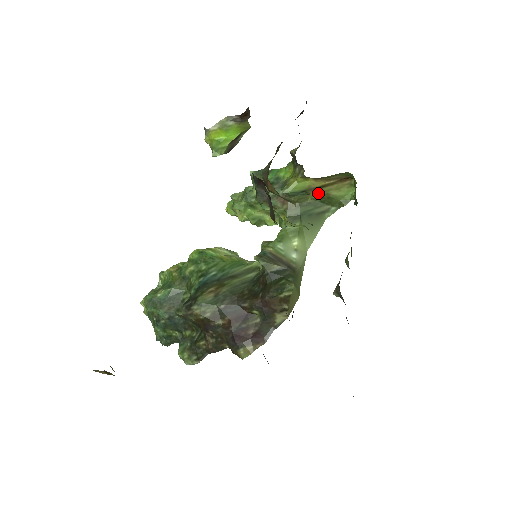
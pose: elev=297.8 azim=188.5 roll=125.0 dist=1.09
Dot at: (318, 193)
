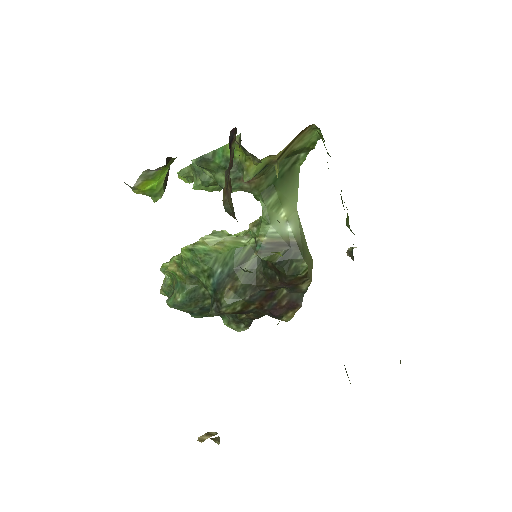
Dot at: (282, 159)
